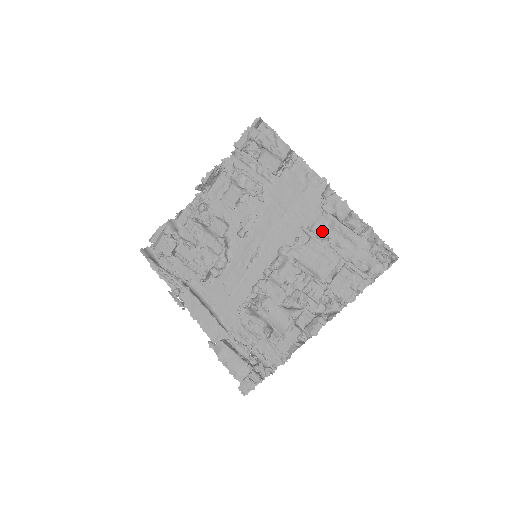
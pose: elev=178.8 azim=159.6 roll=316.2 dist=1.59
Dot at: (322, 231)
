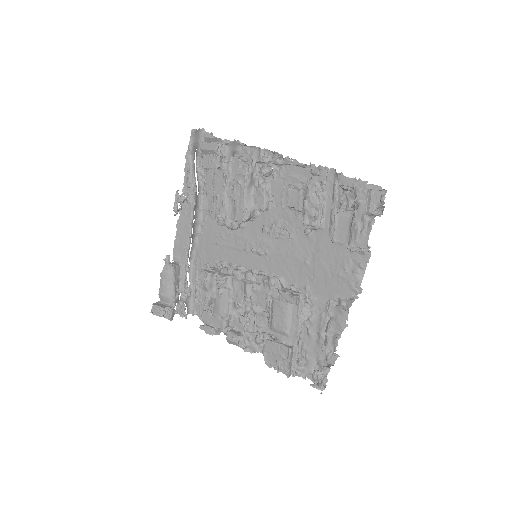
Dot at: (312, 309)
